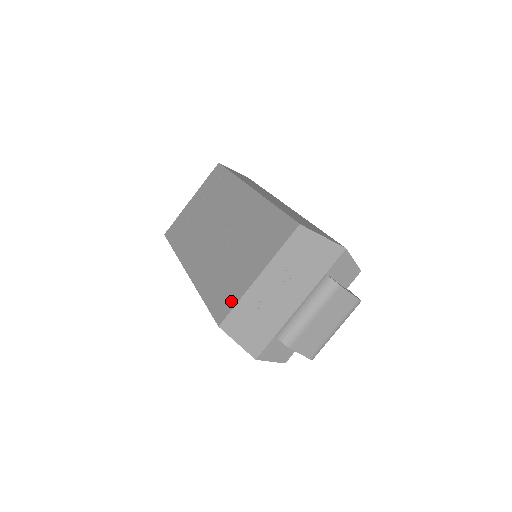
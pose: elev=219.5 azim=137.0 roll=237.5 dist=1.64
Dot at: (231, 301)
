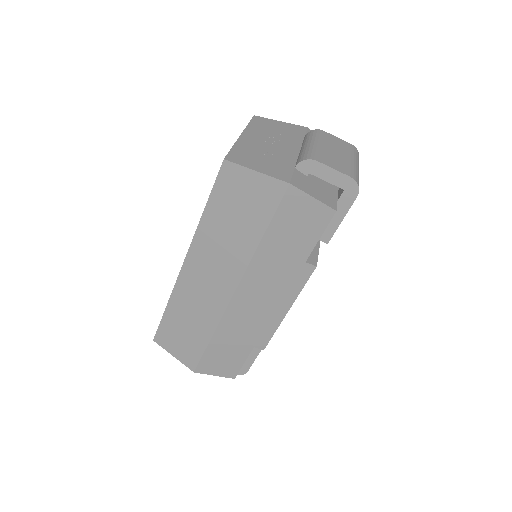
Dot at: occluded
